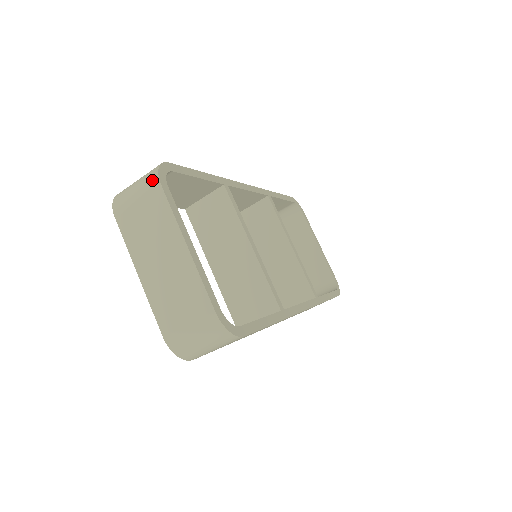
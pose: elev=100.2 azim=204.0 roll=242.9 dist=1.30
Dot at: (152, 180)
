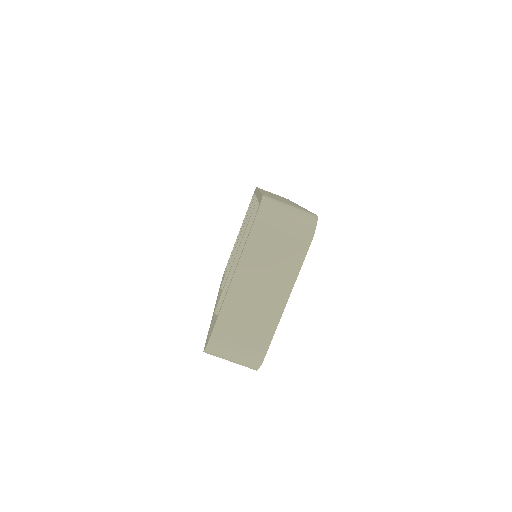
Dot at: (307, 233)
